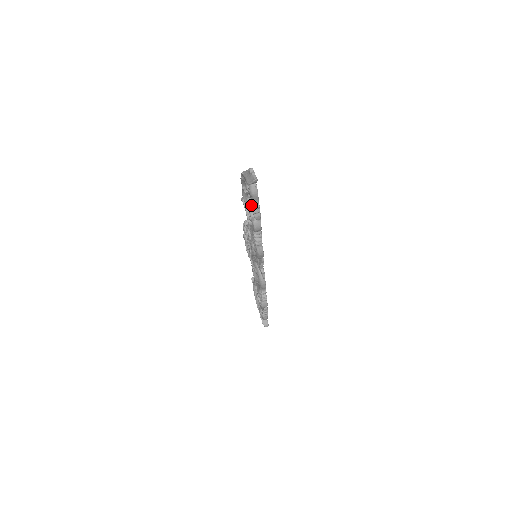
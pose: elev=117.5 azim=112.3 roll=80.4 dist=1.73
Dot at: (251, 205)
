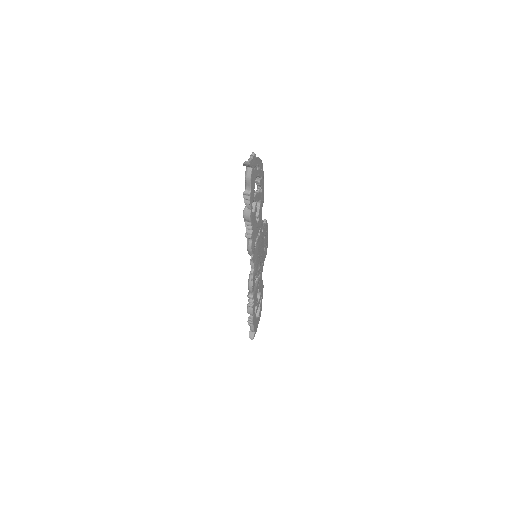
Dot at: (245, 189)
